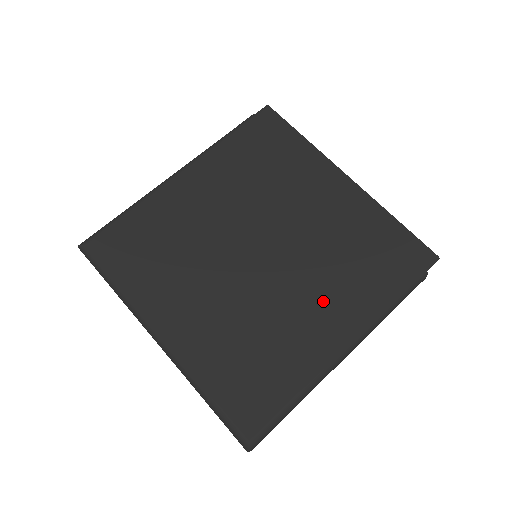
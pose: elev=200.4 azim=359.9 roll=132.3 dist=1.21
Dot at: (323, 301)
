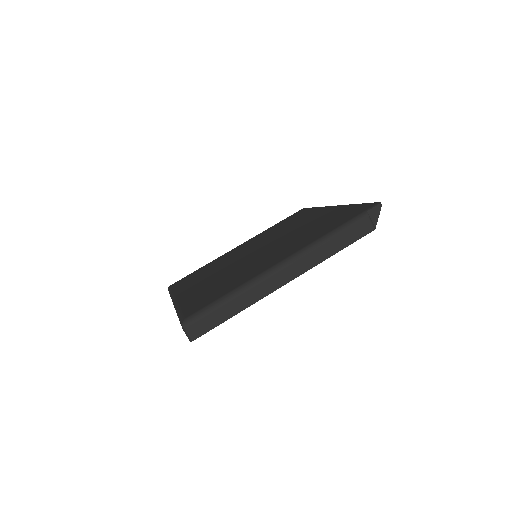
Dot at: (281, 251)
